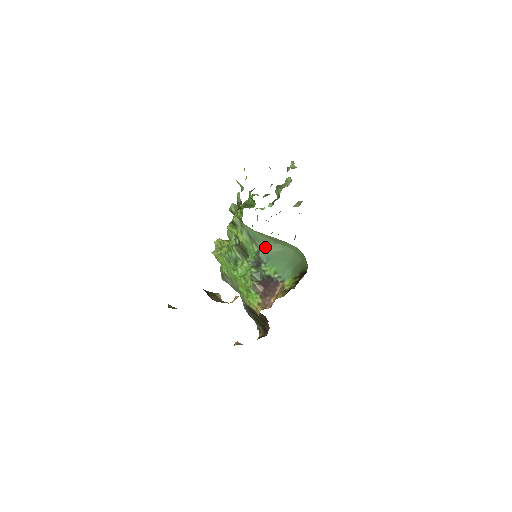
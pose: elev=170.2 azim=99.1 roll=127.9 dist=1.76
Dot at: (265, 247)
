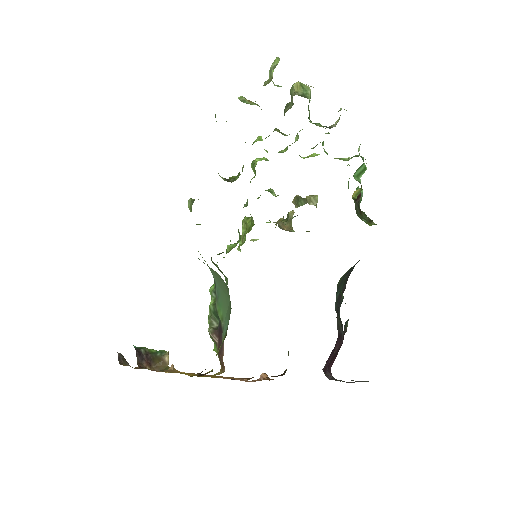
Dot at: (213, 274)
